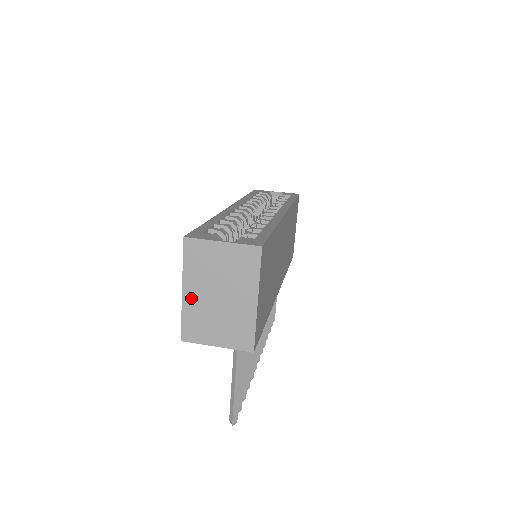
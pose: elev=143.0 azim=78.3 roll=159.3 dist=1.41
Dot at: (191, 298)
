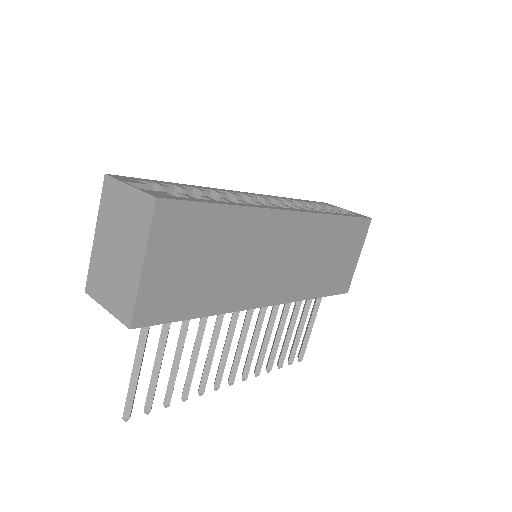
Dot at: (99, 245)
